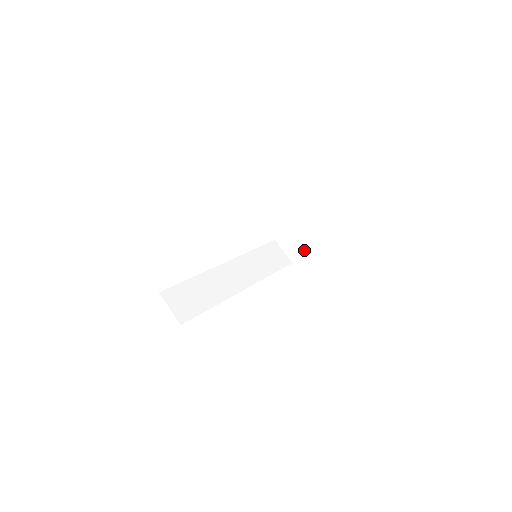
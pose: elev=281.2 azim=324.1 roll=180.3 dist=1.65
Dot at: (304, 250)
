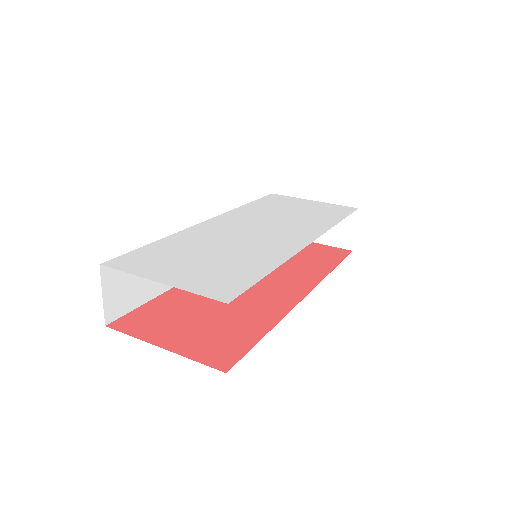
Dot at: occluded
